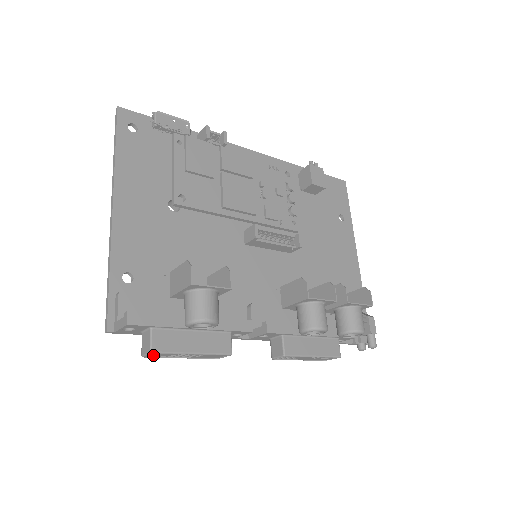
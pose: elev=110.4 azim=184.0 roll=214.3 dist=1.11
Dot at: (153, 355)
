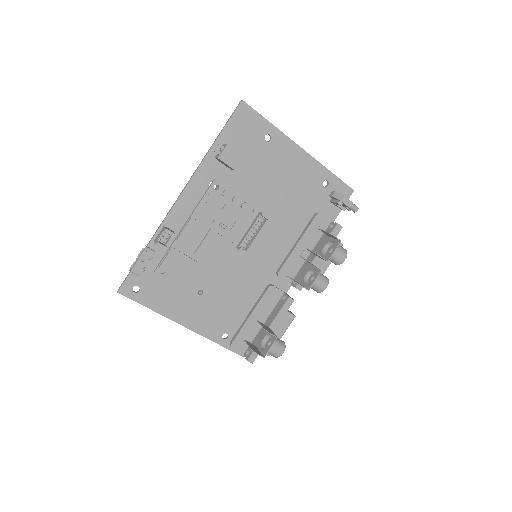
Dot at: occluded
